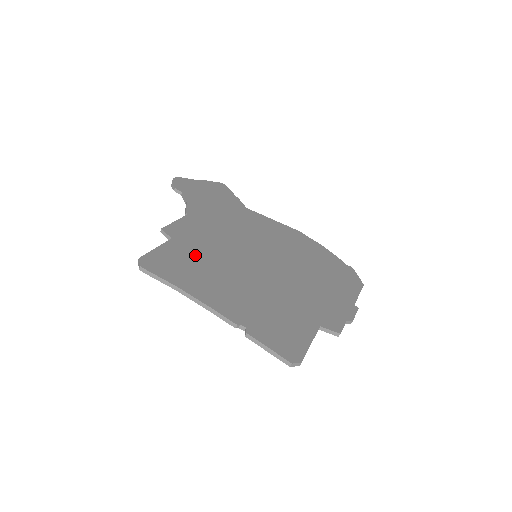
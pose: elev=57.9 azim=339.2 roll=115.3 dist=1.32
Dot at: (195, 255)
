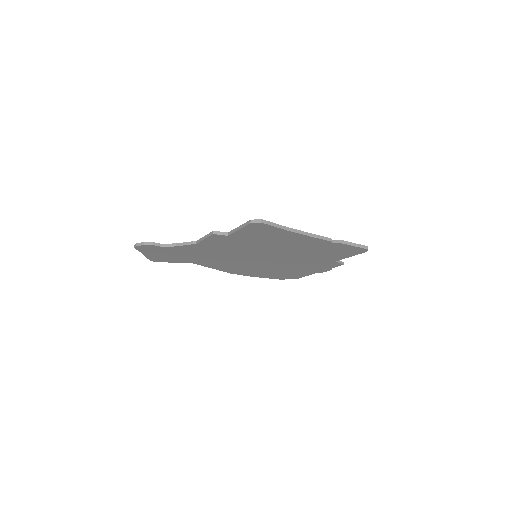
Dot at: occluded
